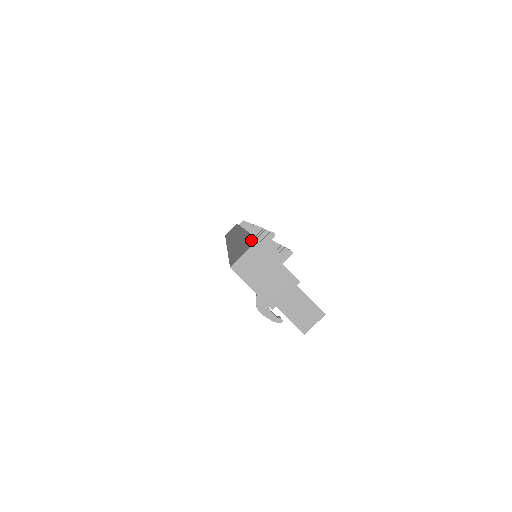
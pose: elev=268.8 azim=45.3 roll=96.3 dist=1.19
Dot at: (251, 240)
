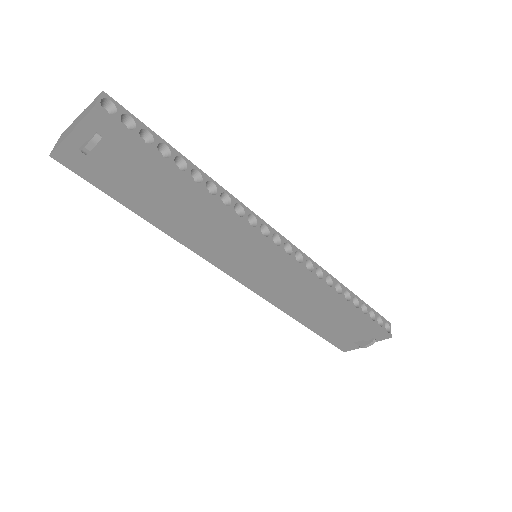
Dot at: occluded
